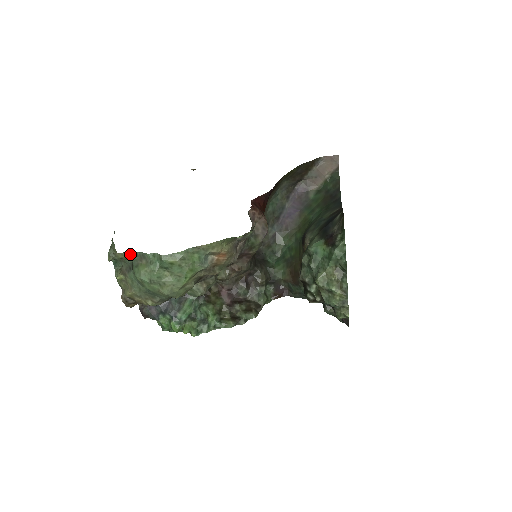
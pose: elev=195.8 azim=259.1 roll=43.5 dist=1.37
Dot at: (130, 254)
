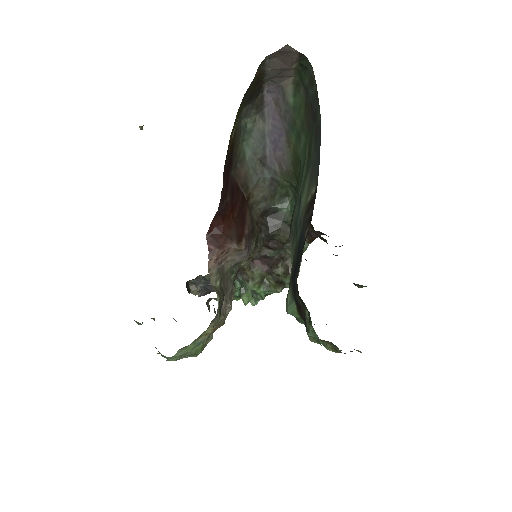
Dot at: occluded
